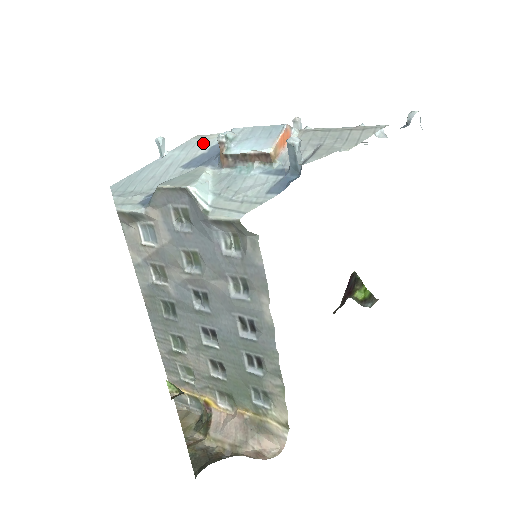
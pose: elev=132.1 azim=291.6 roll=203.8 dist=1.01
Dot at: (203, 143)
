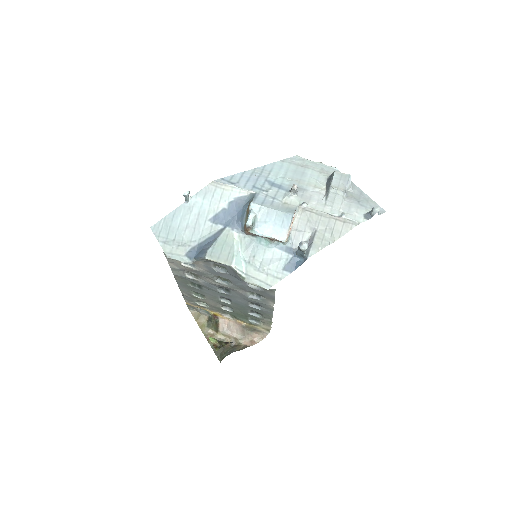
Dot at: (221, 195)
